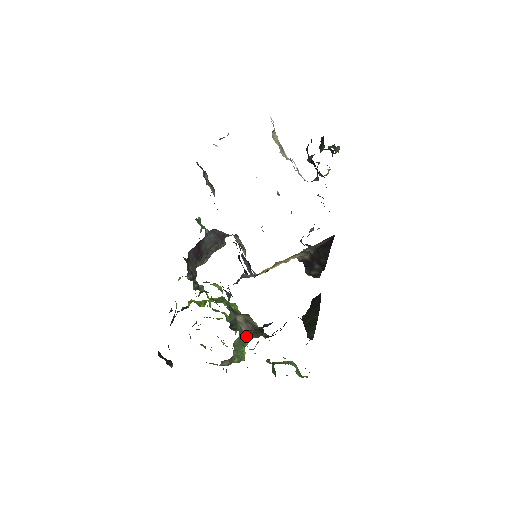
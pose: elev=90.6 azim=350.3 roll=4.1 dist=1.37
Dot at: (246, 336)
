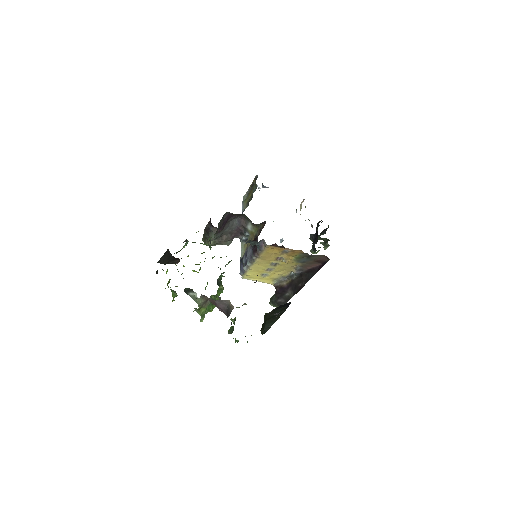
Dot at: occluded
